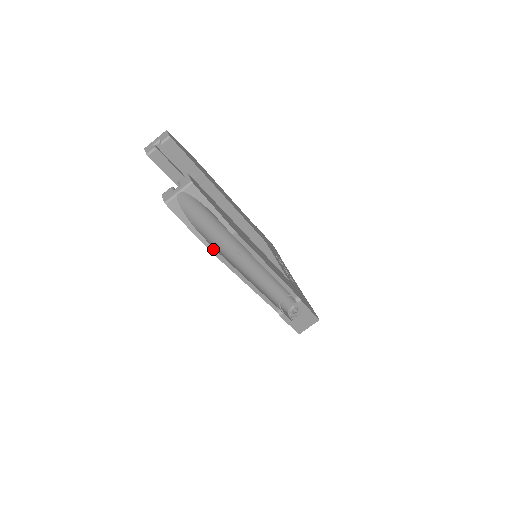
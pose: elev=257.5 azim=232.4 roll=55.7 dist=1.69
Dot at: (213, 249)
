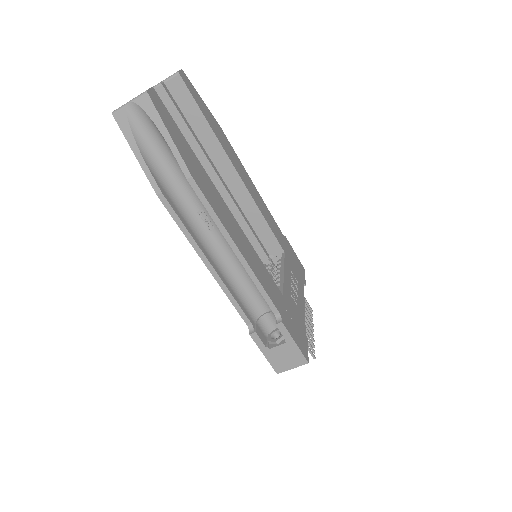
Dot at: (161, 193)
